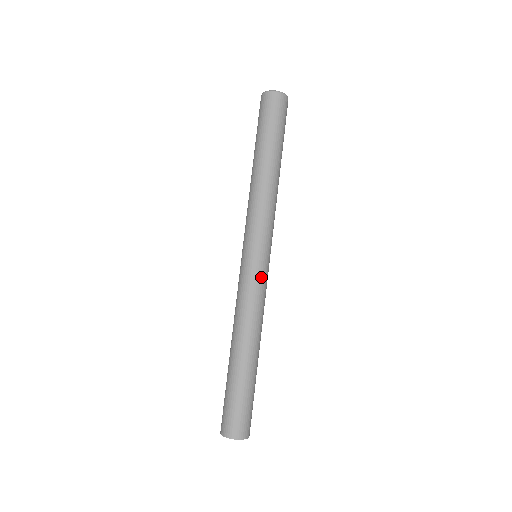
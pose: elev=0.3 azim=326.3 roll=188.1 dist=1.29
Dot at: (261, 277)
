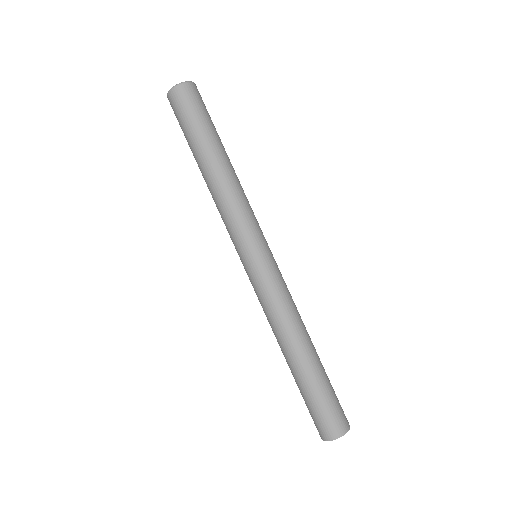
Dot at: (279, 271)
